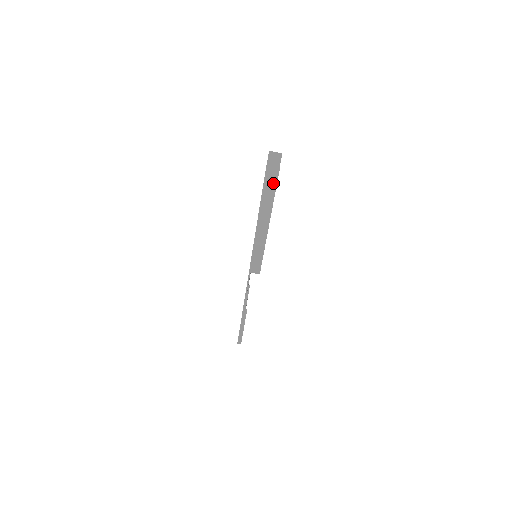
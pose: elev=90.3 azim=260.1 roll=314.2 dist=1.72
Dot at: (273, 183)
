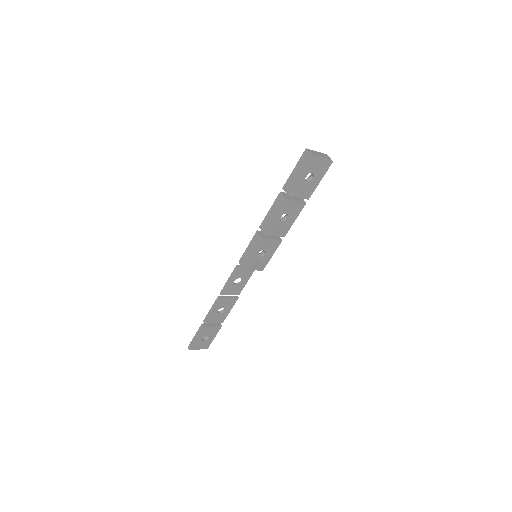
Dot at: (302, 169)
